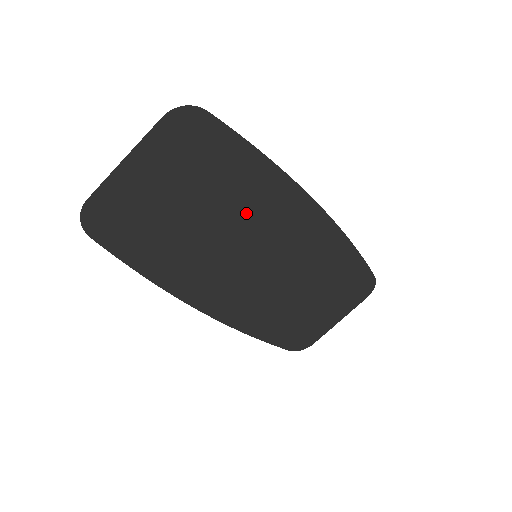
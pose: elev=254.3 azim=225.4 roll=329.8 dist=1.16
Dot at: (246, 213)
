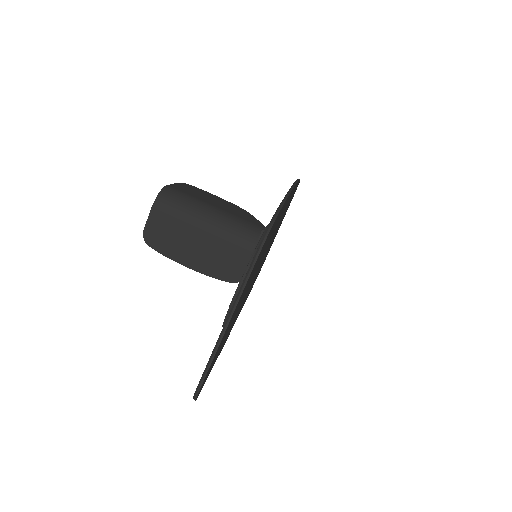
Dot at: (268, 244)
